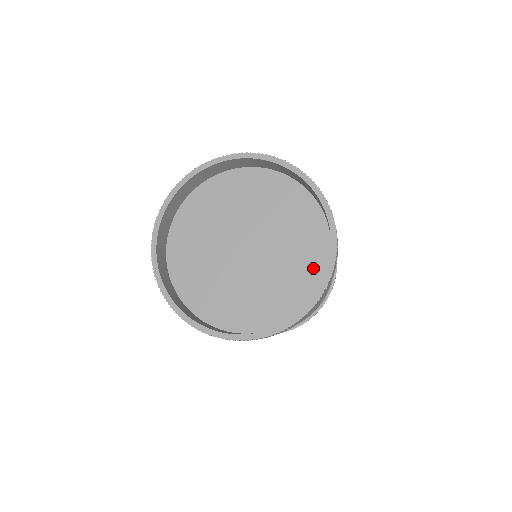
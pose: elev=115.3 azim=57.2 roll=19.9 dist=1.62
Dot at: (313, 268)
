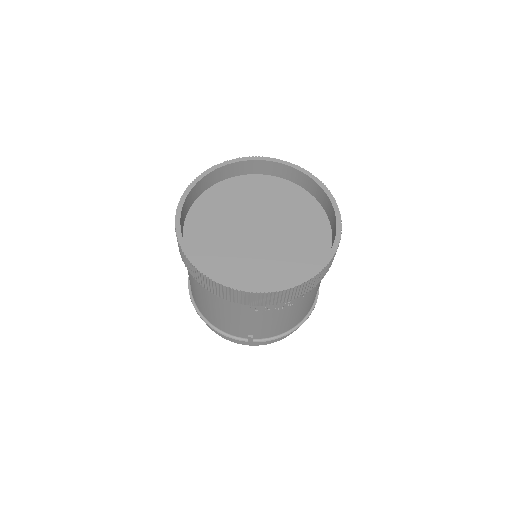
Dot at: (319, 228)
